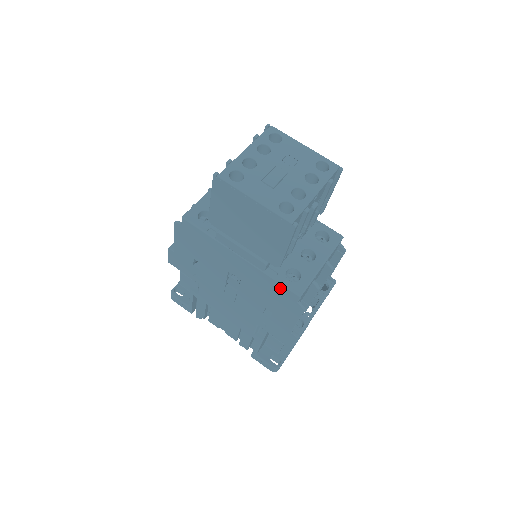
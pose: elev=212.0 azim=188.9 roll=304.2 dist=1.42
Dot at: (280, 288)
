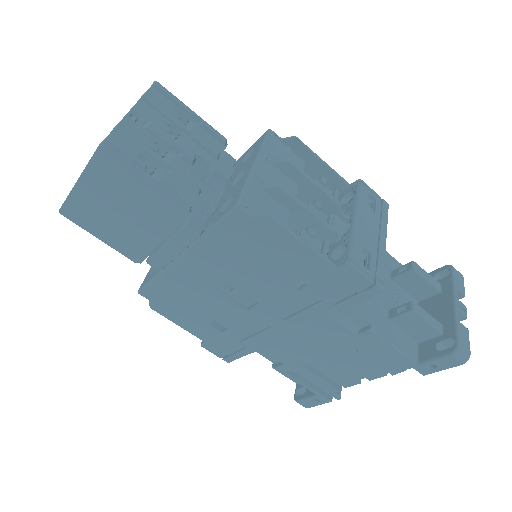
Dot at: (227, 230)
